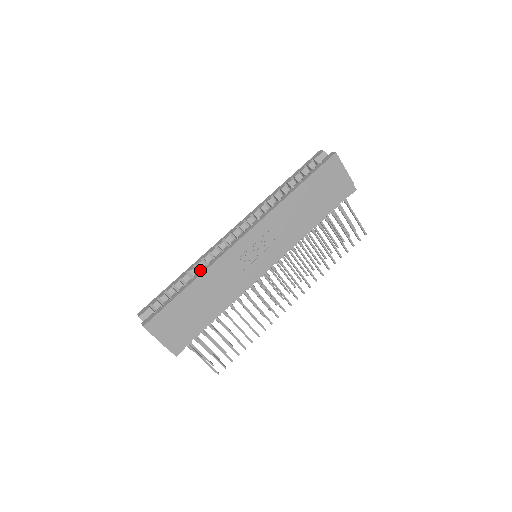
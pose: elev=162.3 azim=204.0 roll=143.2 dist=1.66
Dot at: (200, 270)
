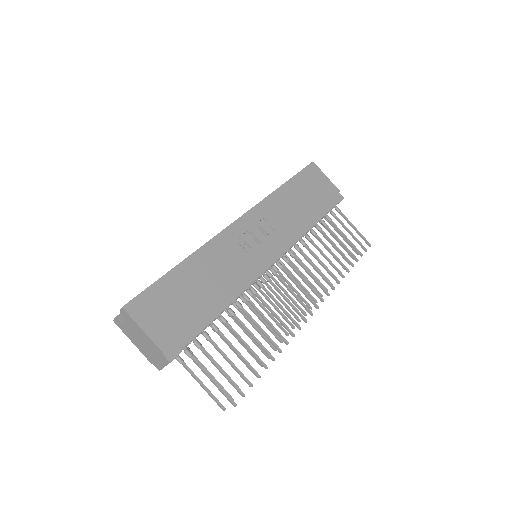
Dot at: occluded
